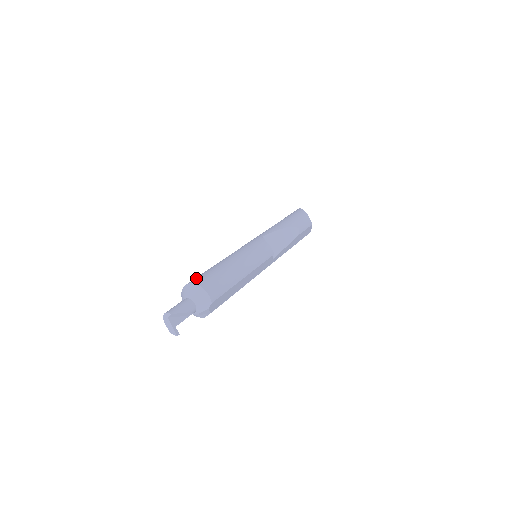
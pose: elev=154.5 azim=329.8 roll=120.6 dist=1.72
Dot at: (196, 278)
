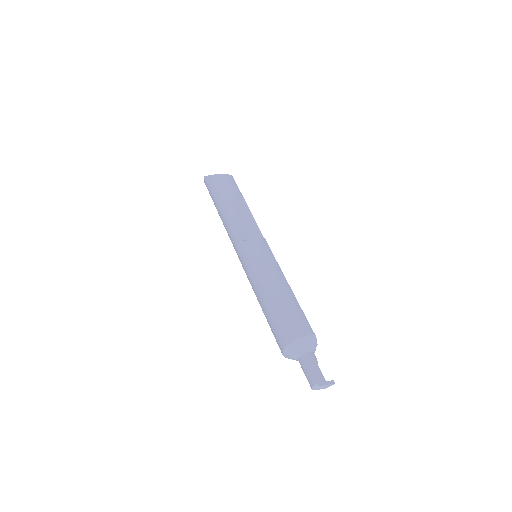
Dot at: (280, 337)
